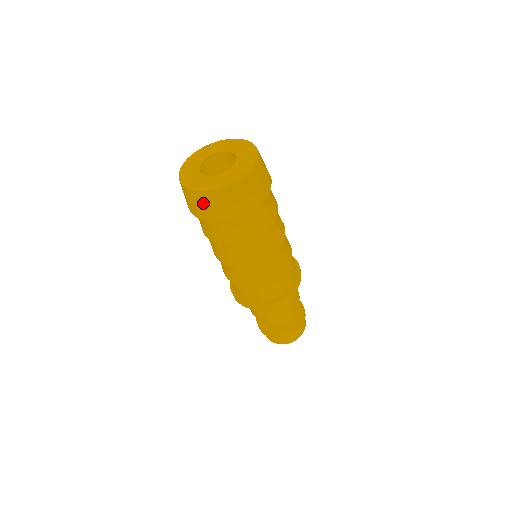
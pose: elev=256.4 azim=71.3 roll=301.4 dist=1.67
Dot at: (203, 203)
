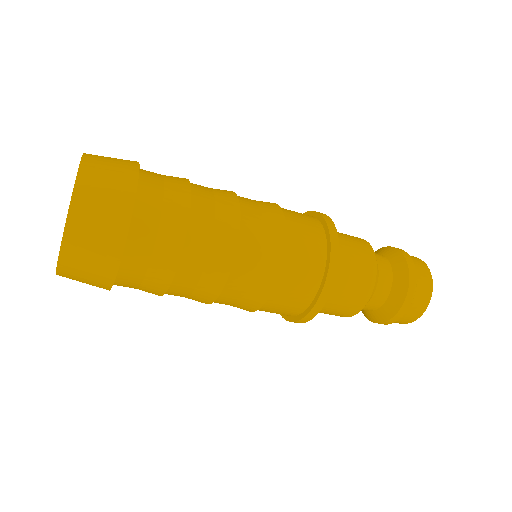
Dot at: occluded
